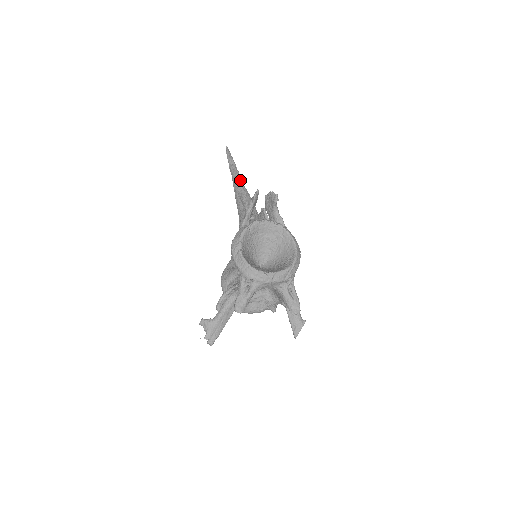
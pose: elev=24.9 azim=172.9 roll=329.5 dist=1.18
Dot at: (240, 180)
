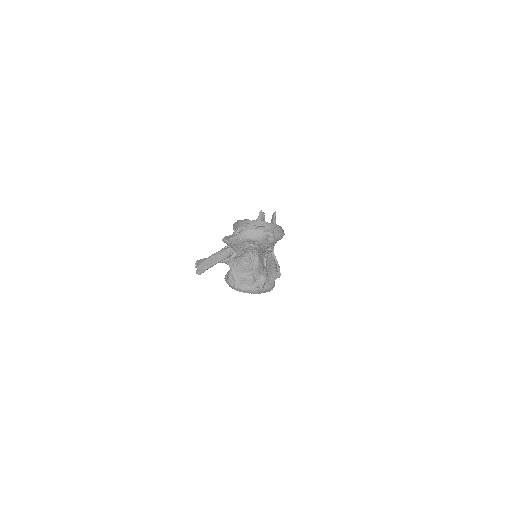
Dot at: occluded
